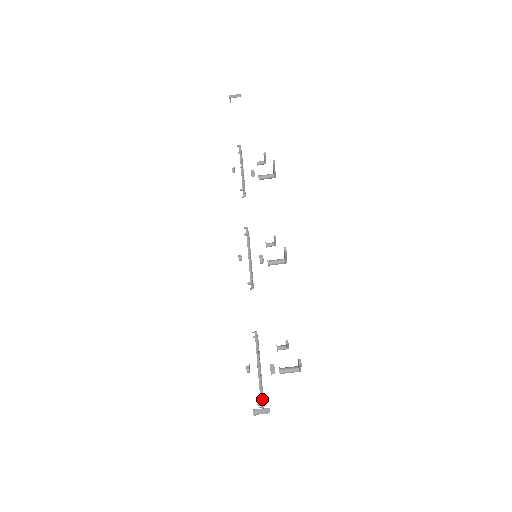
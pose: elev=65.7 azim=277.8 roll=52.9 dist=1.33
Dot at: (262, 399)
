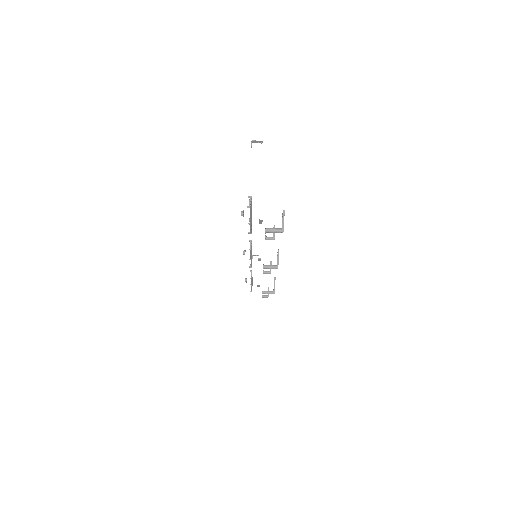
Dot at: (251, 199)
